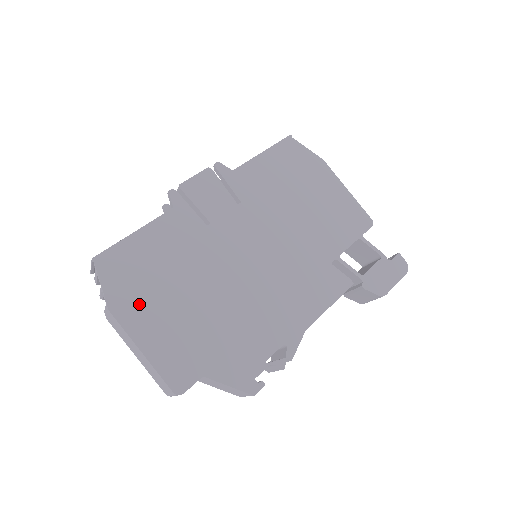
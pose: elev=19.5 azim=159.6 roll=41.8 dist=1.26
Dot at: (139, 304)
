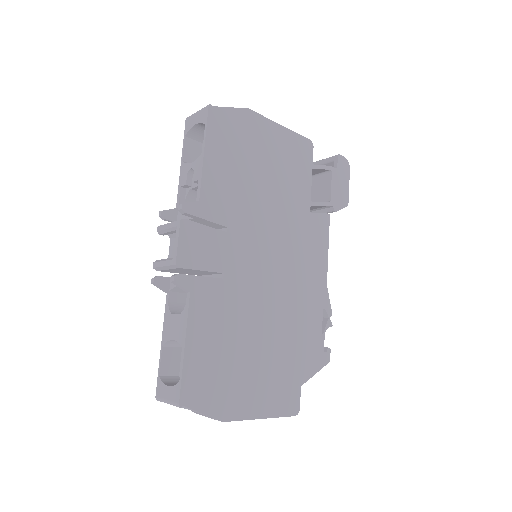
Dot at: (235, 394)
